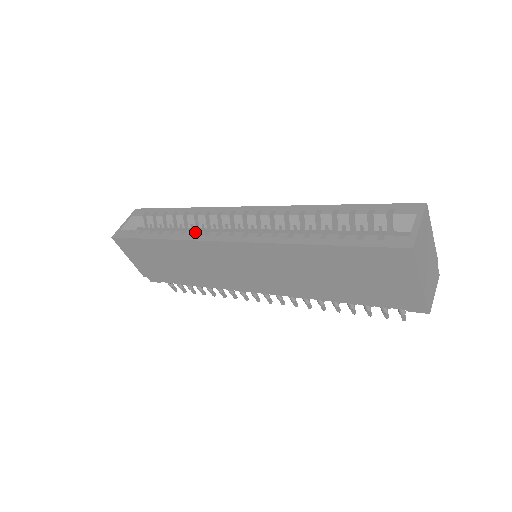
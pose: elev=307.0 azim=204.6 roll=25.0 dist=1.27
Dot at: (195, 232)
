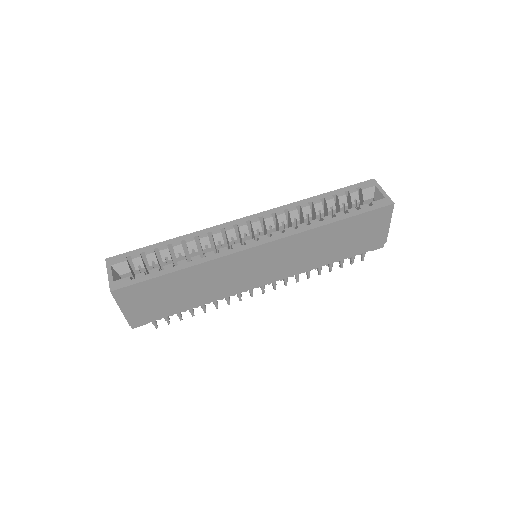
Dot at: (213, 251)
